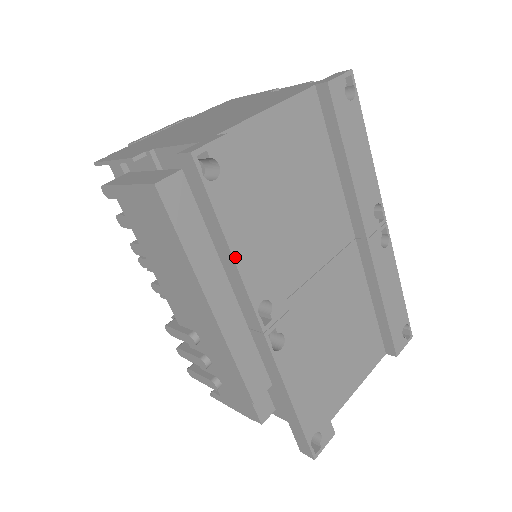
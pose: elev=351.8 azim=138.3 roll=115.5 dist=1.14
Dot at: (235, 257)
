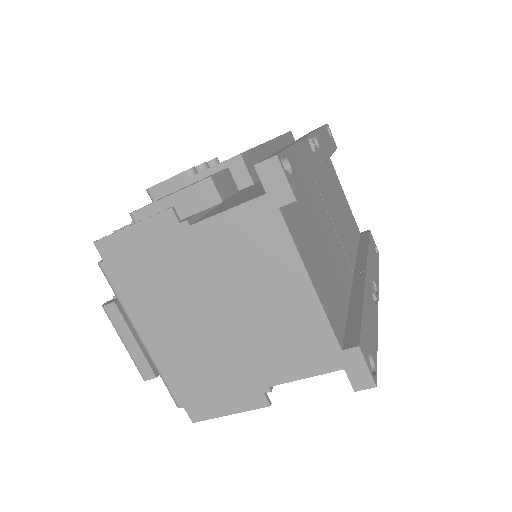
Dot at: (320, 130)
